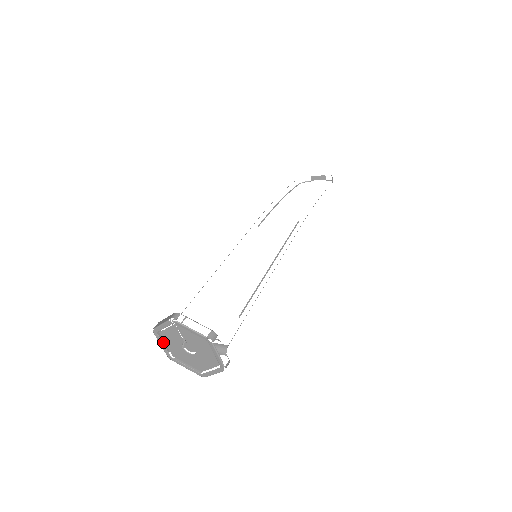
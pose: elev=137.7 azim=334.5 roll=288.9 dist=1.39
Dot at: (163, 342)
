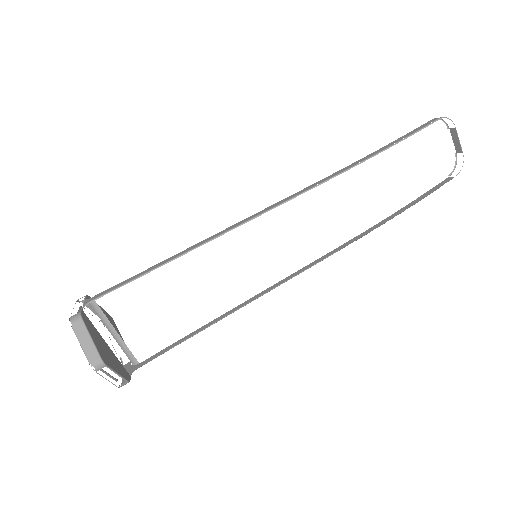
Dot at: occluded
